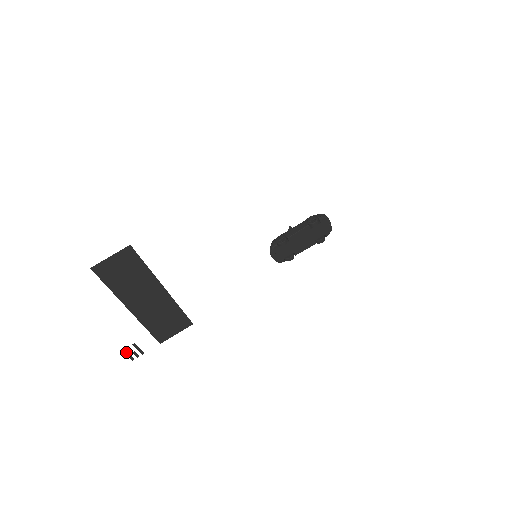
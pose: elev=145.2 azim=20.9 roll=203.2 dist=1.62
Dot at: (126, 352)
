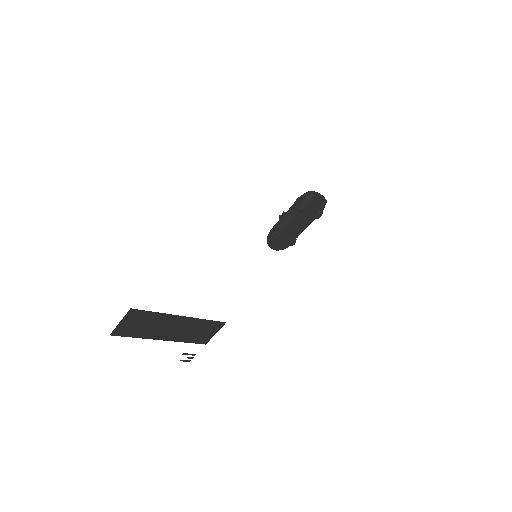
Dot at: (180, 360)
